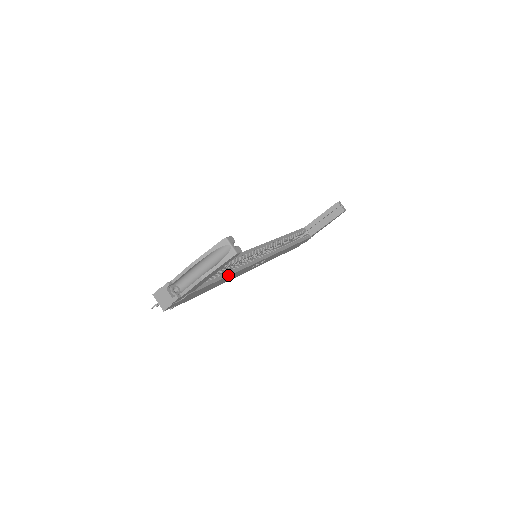
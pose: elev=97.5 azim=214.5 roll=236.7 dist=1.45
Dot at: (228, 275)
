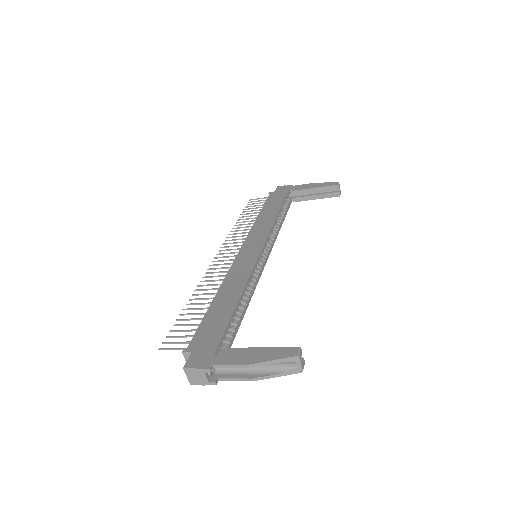
Dot at: (244, 313)
